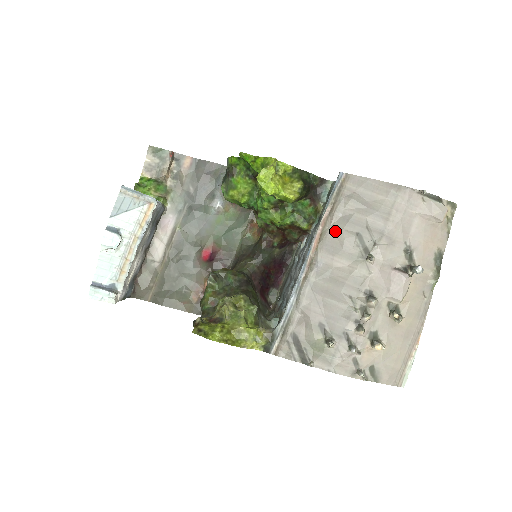
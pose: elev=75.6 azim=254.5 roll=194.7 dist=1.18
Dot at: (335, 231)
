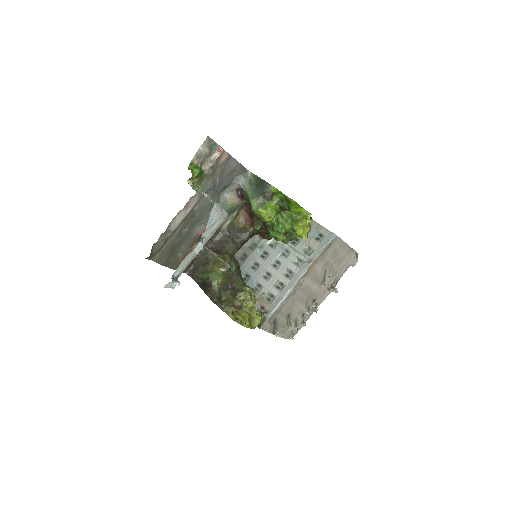
Dot at: (318, 267)
